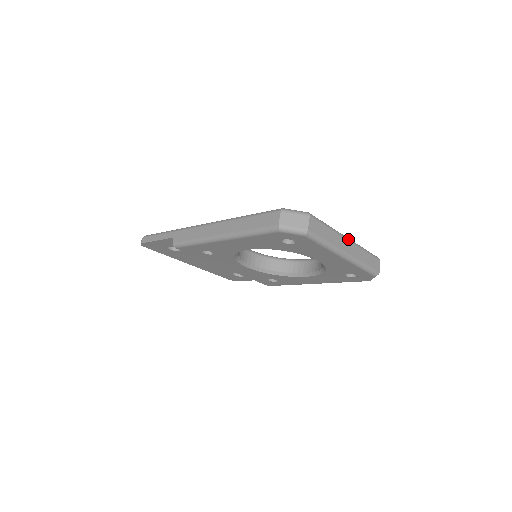
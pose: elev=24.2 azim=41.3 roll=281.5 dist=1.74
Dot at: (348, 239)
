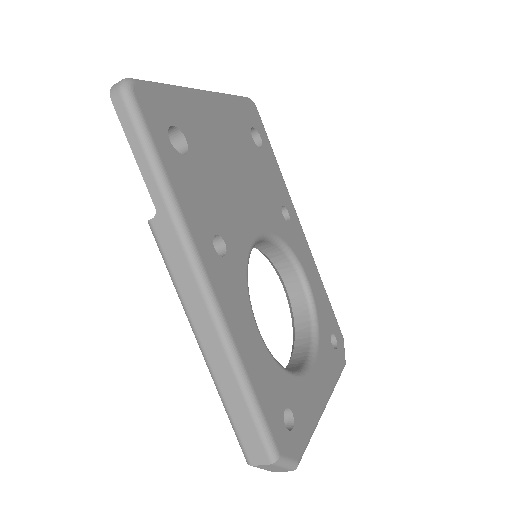
Dot at: (324, 409)
